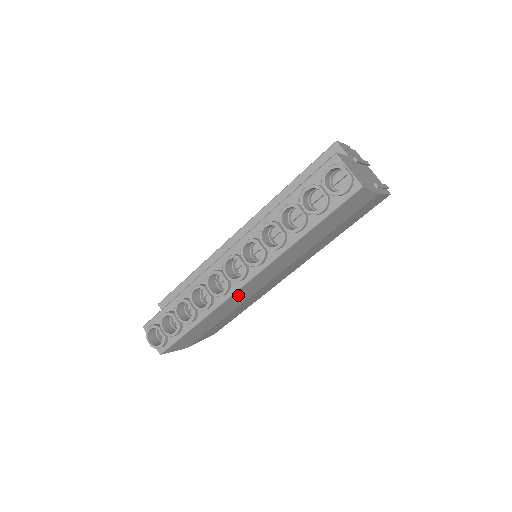
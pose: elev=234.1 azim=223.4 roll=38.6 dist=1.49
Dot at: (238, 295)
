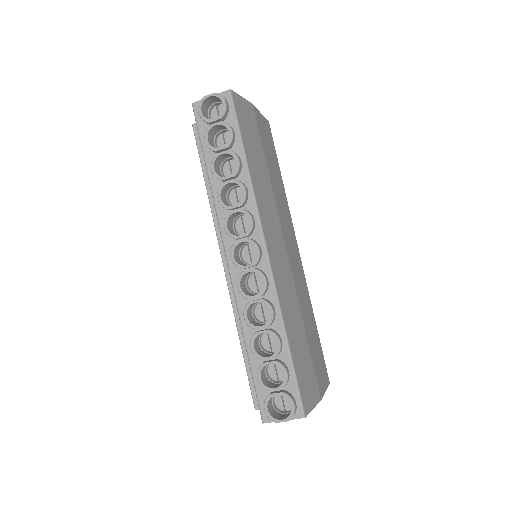
Dot at: (278, 276)
